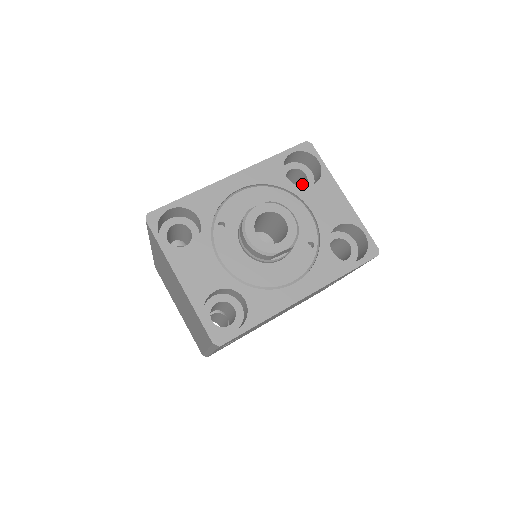
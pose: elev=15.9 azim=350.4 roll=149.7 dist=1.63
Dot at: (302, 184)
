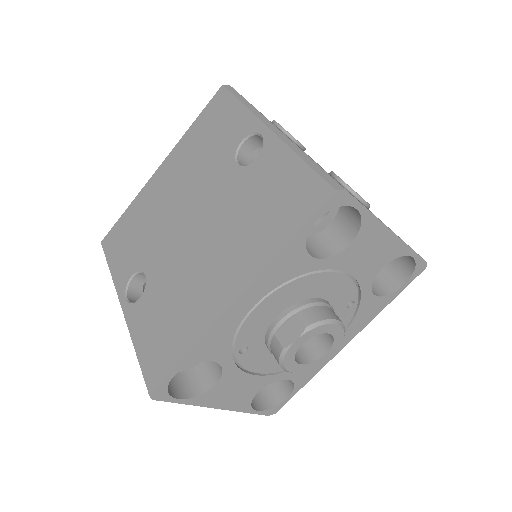
Dot at: occluded
